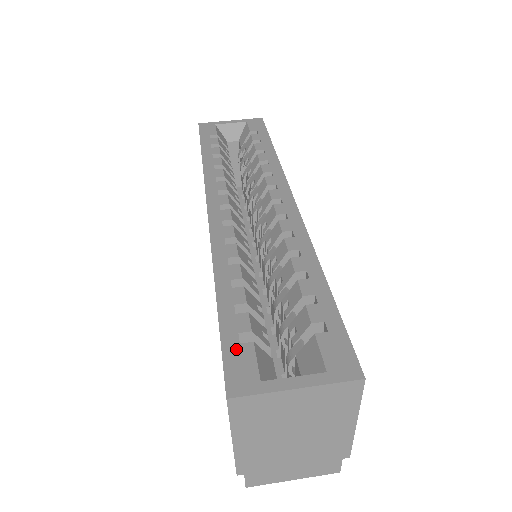
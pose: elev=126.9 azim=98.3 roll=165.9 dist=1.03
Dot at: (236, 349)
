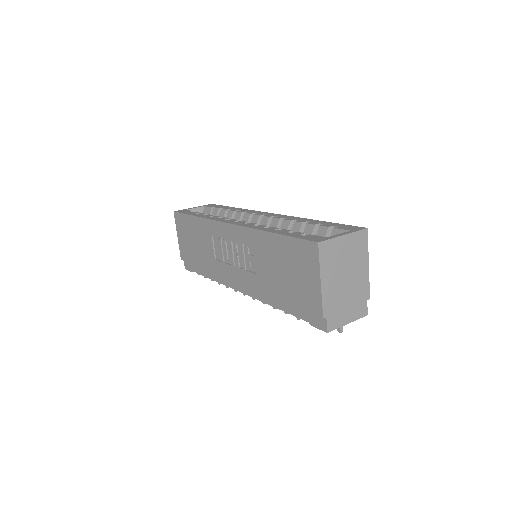
Dot at: (305, 236)
